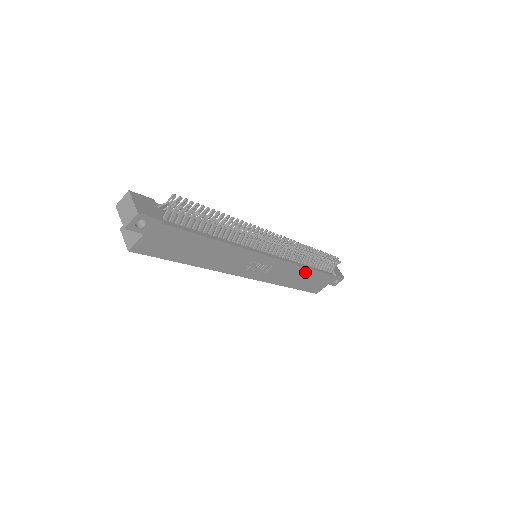
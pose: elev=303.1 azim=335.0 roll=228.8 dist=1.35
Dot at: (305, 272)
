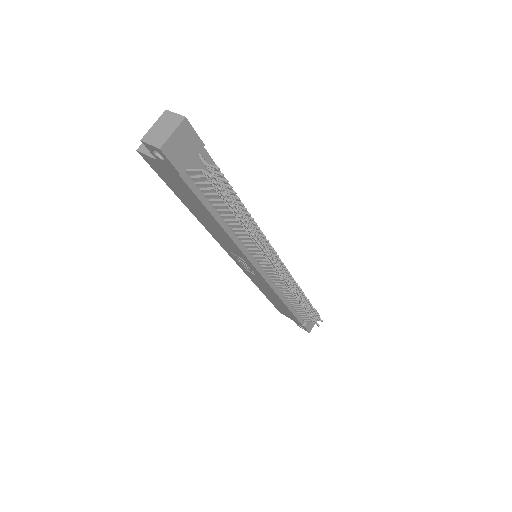
Dot at: (281, 302)
